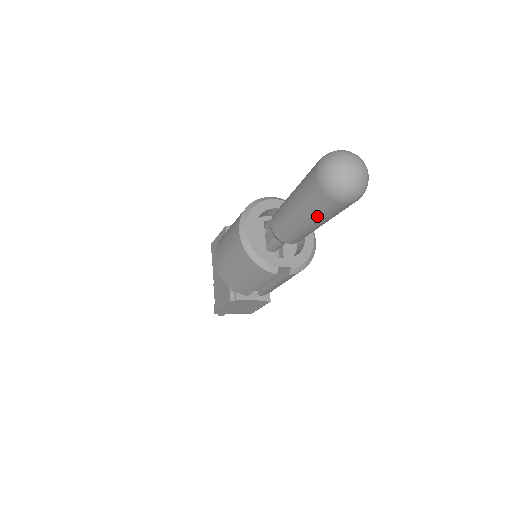
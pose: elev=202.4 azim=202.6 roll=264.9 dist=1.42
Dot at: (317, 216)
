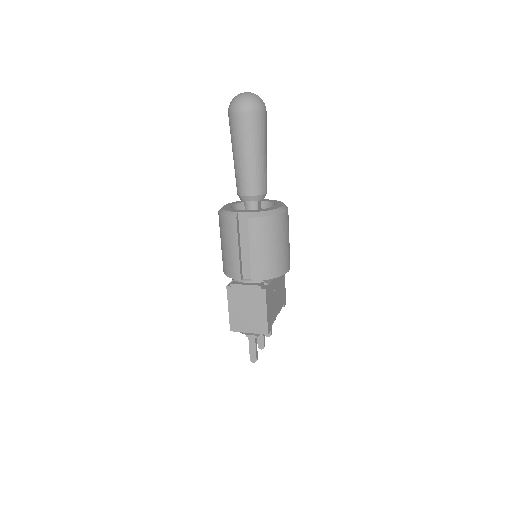
Dot at: (238, 141)
